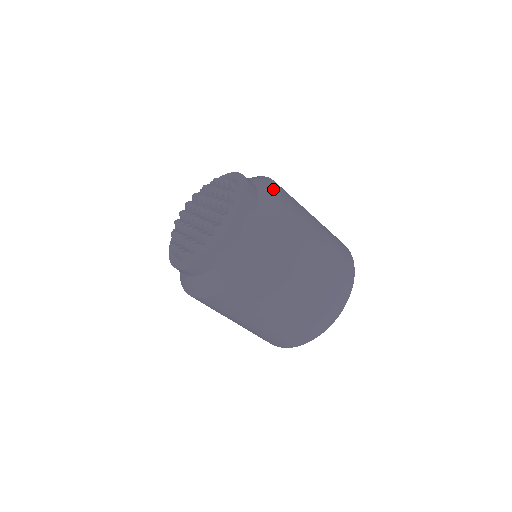
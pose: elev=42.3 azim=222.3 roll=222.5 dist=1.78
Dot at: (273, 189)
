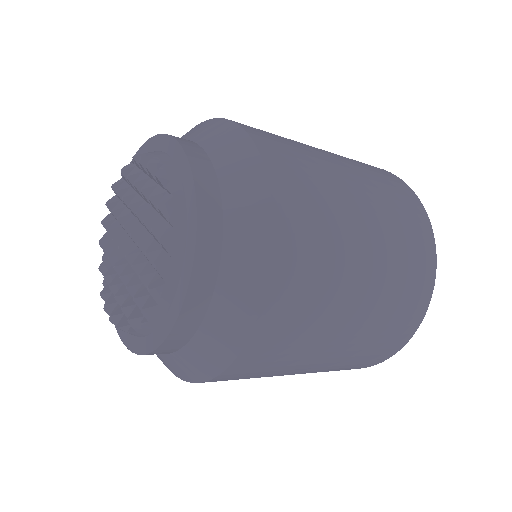
Dot at: (248, 162)
